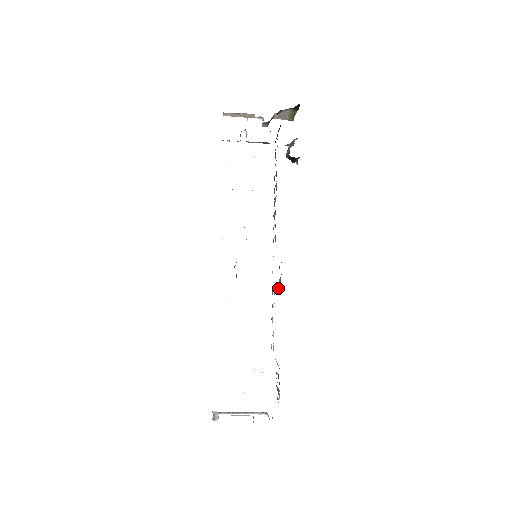
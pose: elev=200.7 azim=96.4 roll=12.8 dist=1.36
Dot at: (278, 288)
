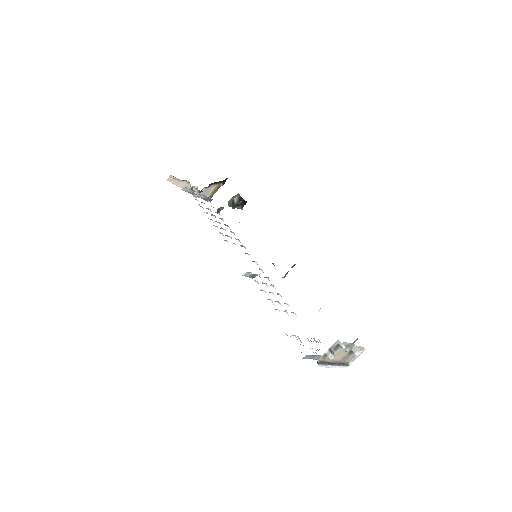
Dot at: occluded
